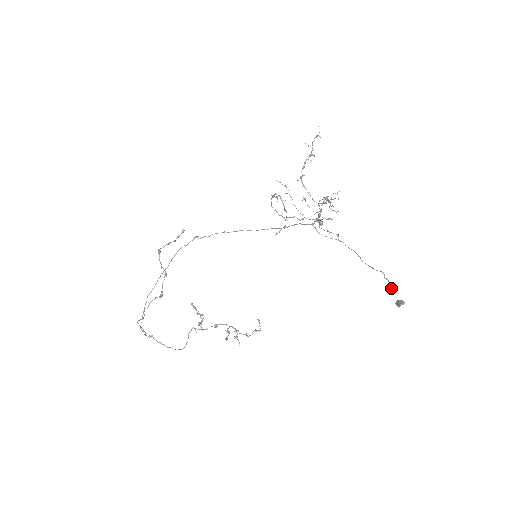
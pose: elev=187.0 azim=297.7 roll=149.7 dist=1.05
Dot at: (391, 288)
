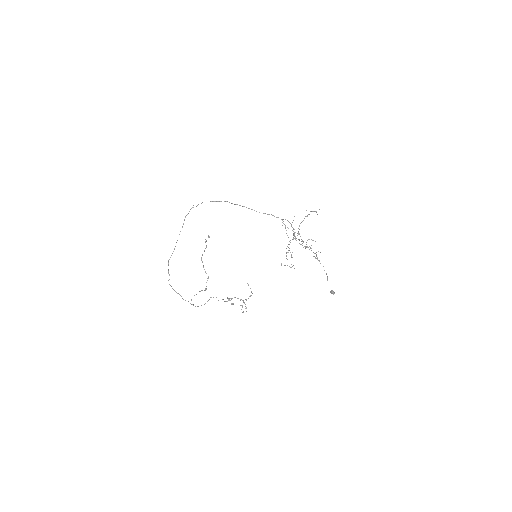
Dot at: occluded
